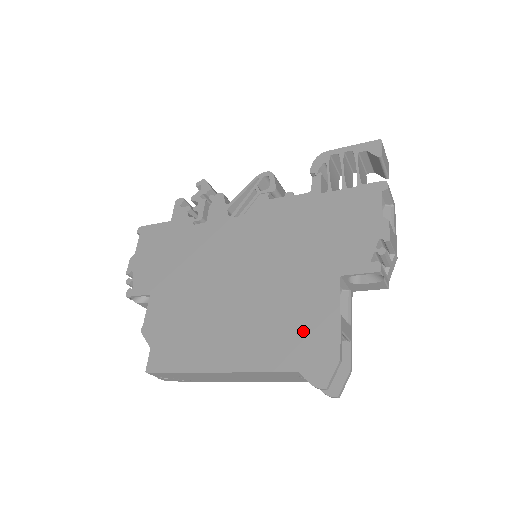
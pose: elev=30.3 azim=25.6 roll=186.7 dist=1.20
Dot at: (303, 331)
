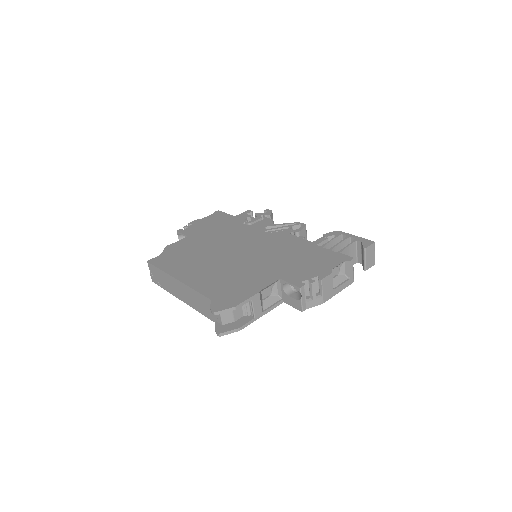
Dot at: (234, 287)
